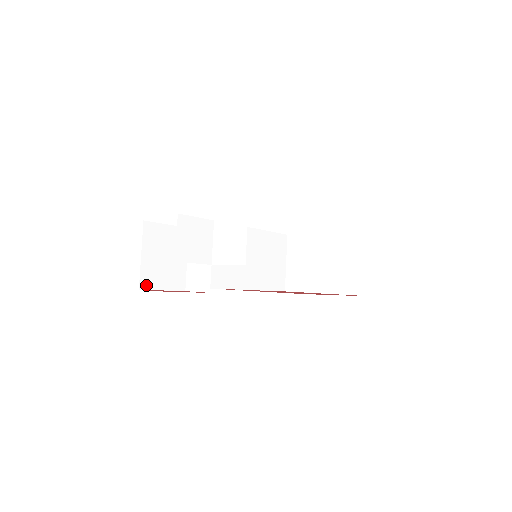
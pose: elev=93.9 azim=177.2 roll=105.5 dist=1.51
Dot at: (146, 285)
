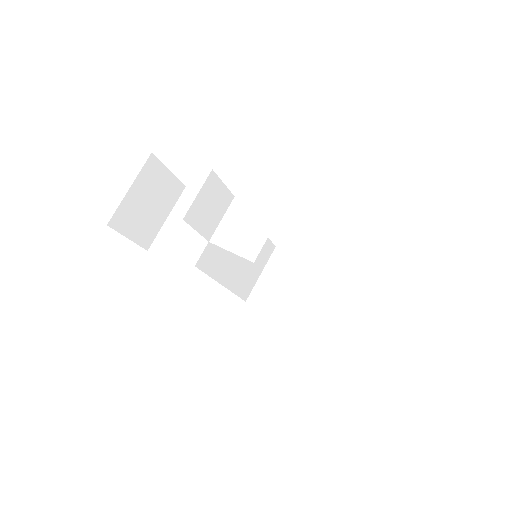
Dot at: (116, 224)
